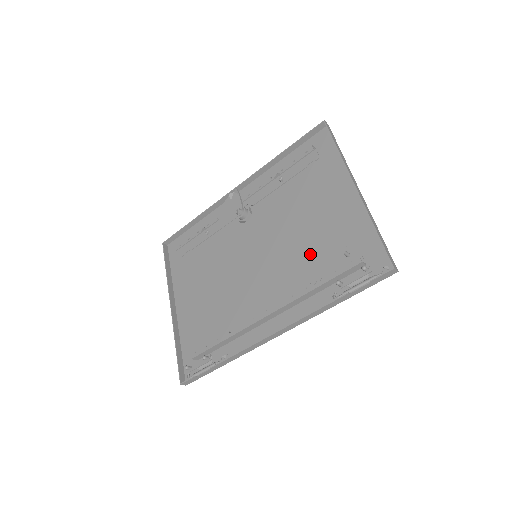
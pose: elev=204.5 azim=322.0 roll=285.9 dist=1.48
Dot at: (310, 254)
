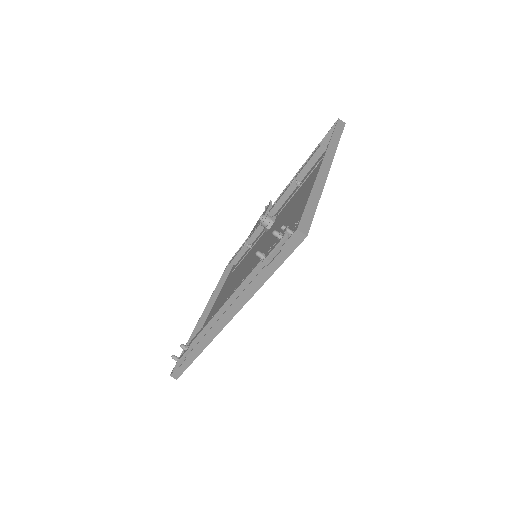
Dot at: occluded
